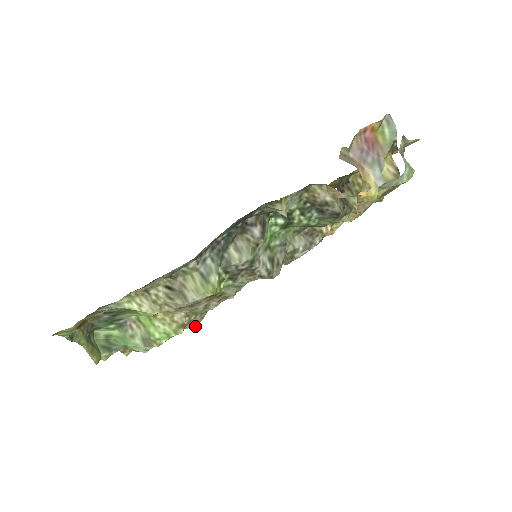
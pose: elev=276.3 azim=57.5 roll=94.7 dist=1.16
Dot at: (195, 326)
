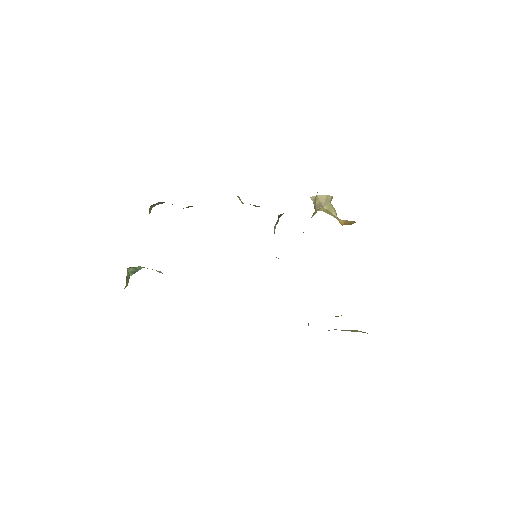
Dot at: occluded
